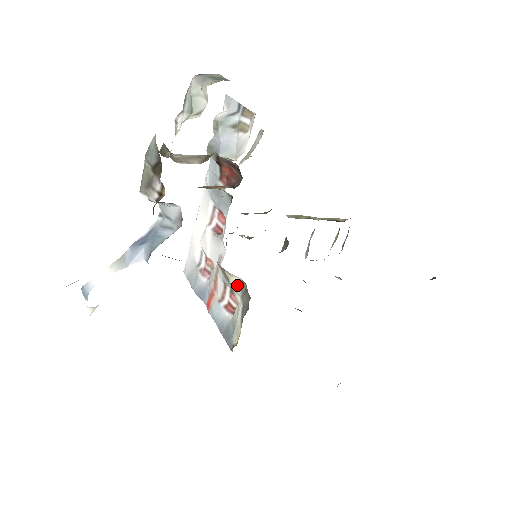
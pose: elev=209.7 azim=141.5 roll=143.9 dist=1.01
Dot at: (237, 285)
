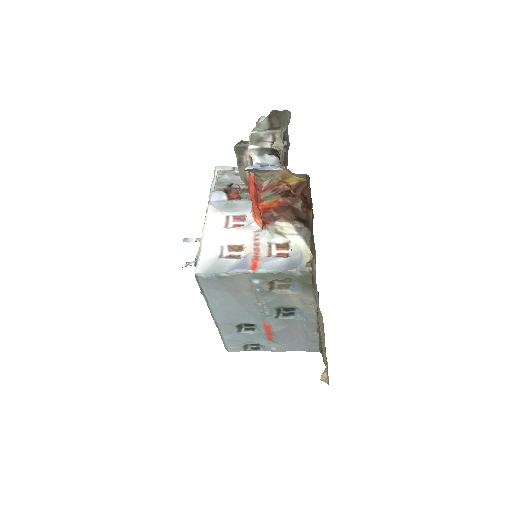
Dot at: (292, 229)
